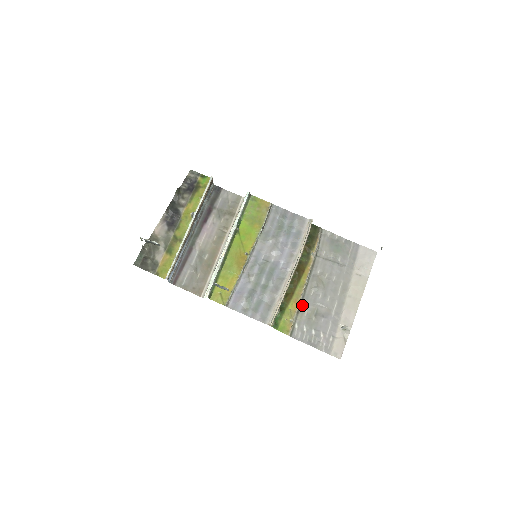
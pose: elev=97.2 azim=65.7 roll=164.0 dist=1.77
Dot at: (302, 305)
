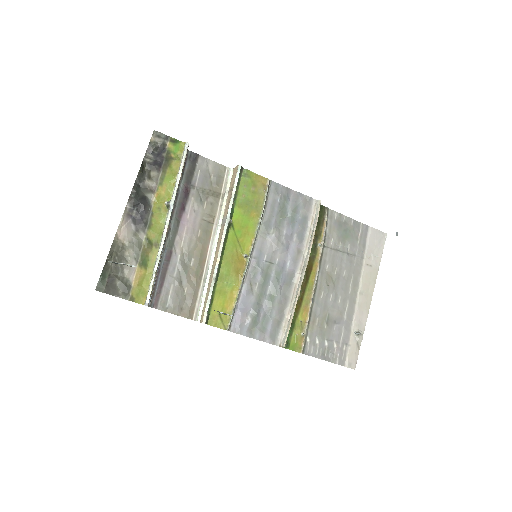
Dot at: (312, 312)
